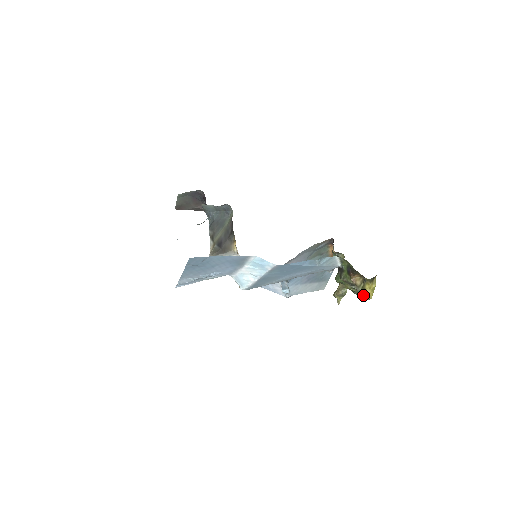
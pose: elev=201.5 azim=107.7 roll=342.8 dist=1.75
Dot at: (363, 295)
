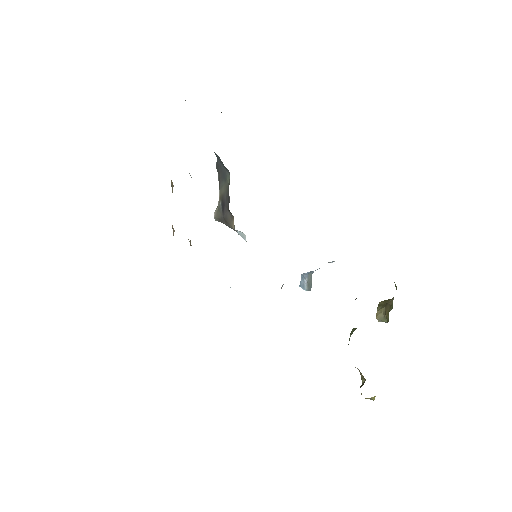
Dot at: occluded
